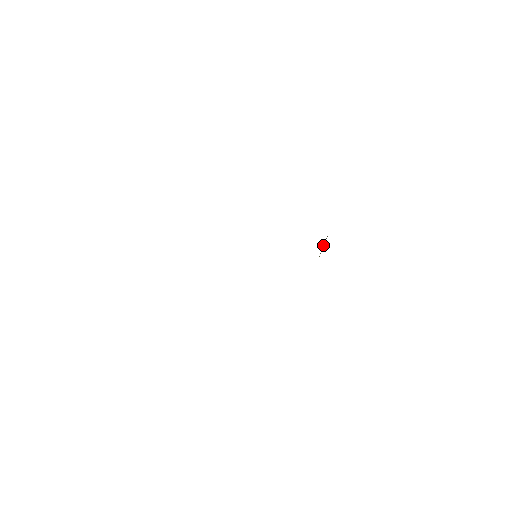
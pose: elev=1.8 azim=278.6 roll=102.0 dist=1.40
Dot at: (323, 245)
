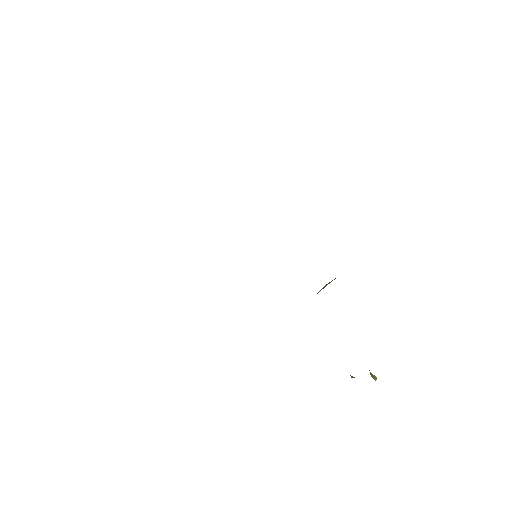
Dot at: occluded
